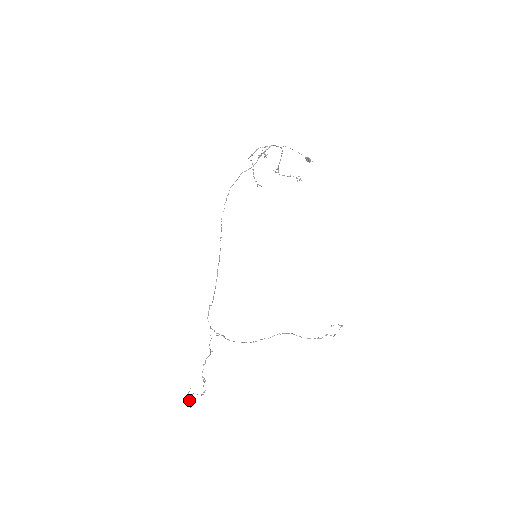
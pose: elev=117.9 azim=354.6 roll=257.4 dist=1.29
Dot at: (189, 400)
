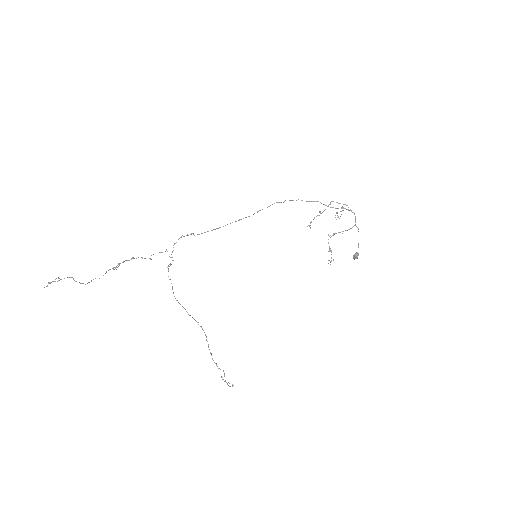
Dot at: occluded
